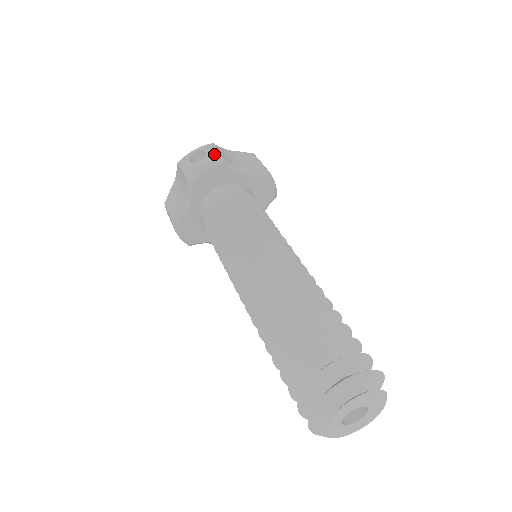
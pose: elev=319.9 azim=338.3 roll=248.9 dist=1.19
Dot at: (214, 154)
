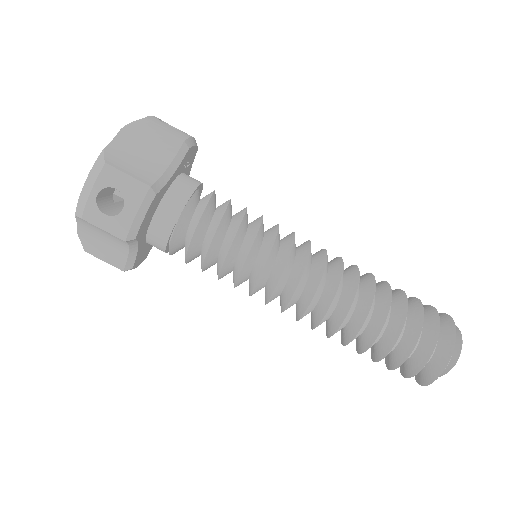
Dot at: (133, 188)
